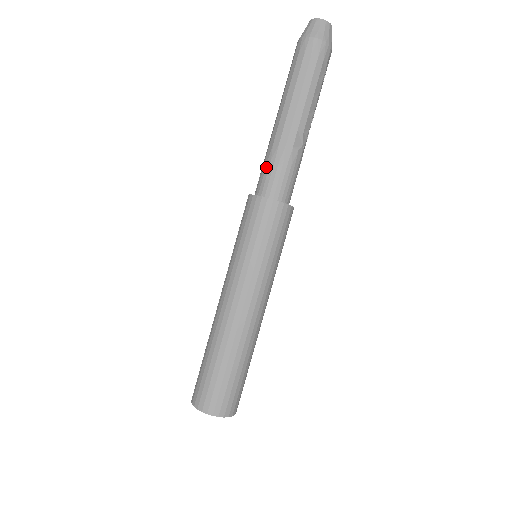
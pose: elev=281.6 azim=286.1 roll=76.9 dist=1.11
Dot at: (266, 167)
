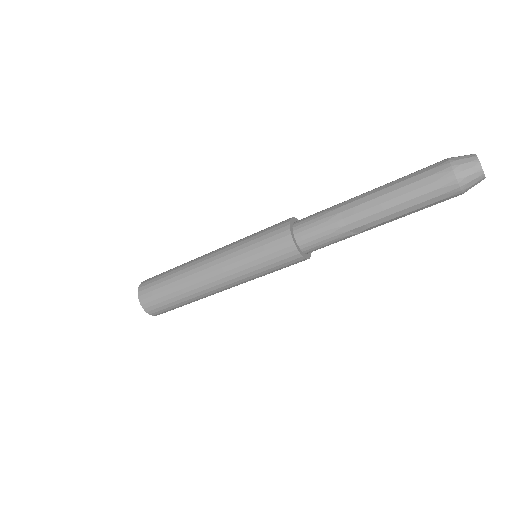
Dot at: (318, 221)
